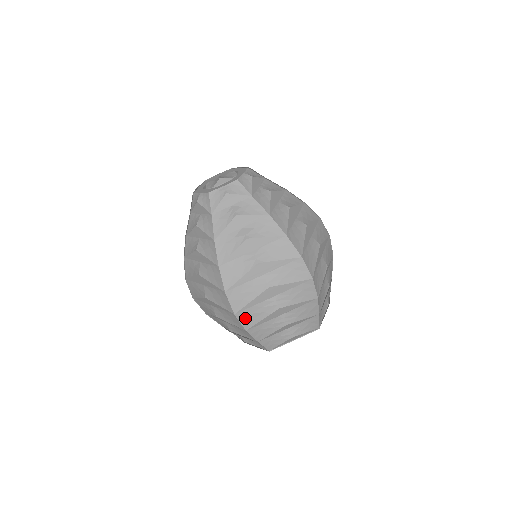
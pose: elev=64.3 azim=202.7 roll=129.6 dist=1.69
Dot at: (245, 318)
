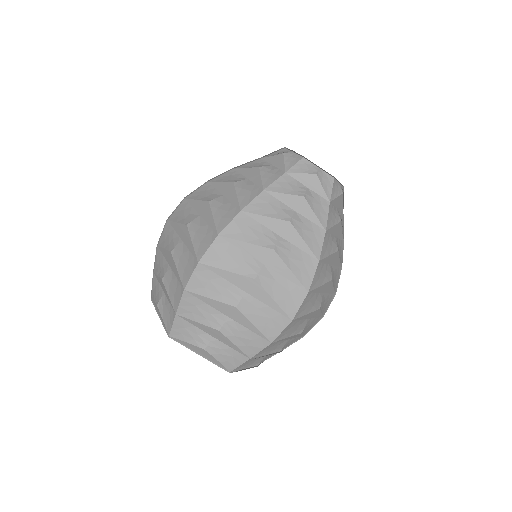
Dot at: (200, 278)
